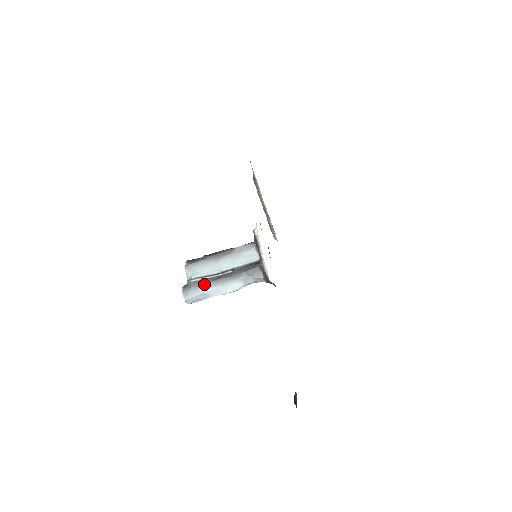
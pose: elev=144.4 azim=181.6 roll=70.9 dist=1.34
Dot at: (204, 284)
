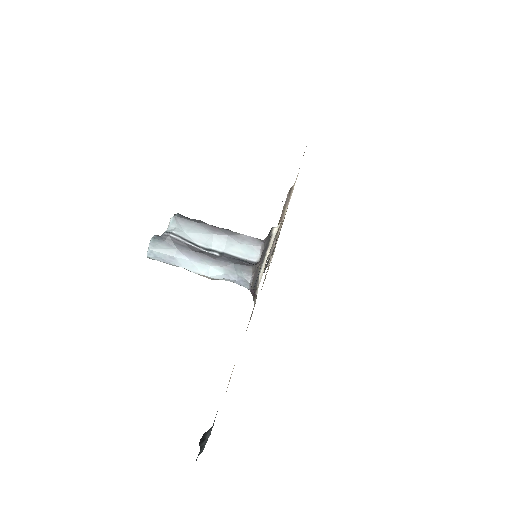
Dot at: (181, 247)
